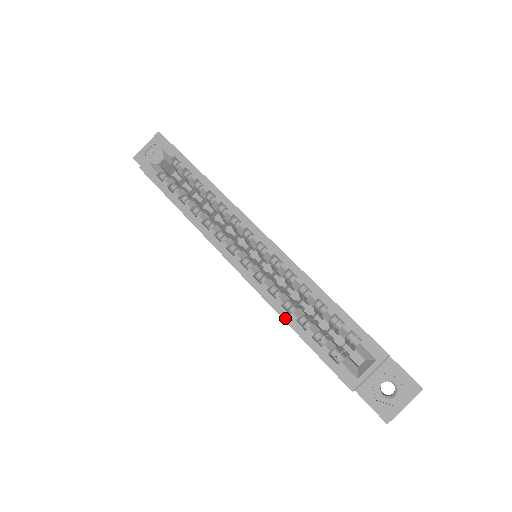
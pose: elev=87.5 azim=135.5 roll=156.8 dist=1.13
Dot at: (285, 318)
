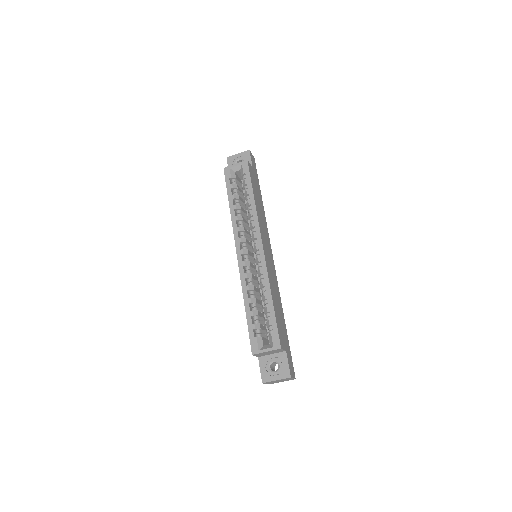
Dot at: (245, 298)
